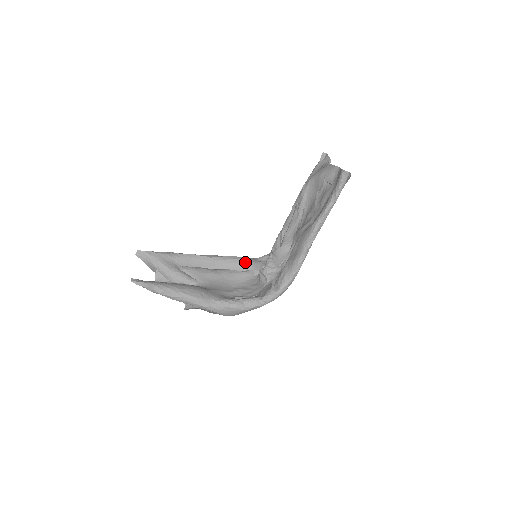
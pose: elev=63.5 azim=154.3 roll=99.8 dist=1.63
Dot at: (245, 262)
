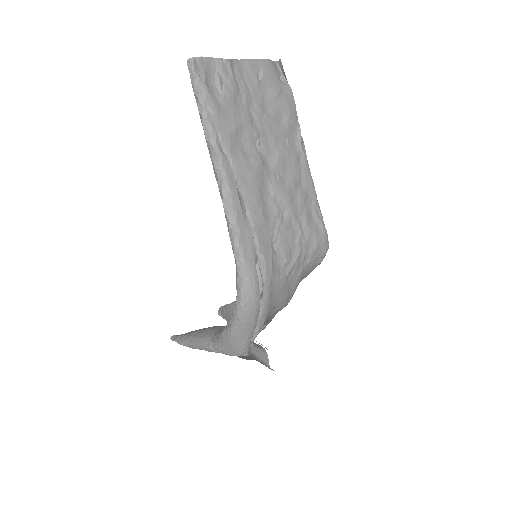
Dot at: occluded
